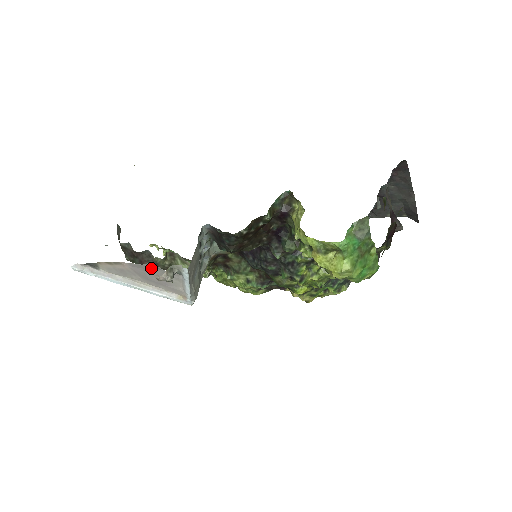
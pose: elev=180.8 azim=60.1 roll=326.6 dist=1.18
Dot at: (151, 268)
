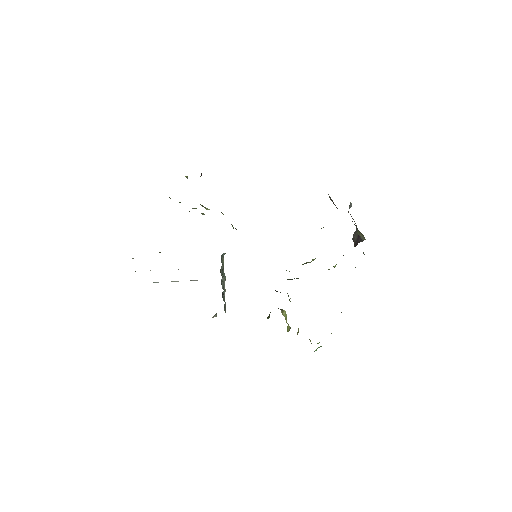
Dot at: occluded
